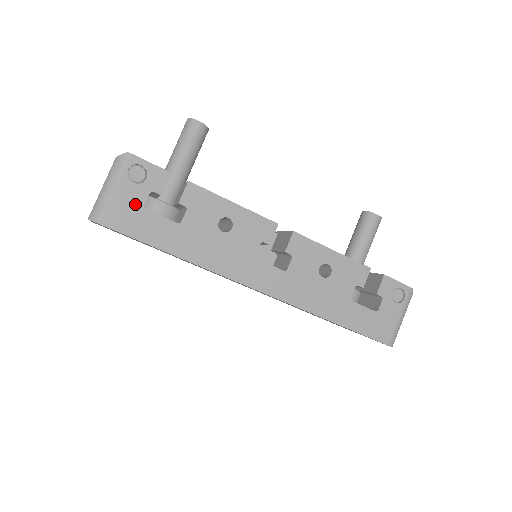
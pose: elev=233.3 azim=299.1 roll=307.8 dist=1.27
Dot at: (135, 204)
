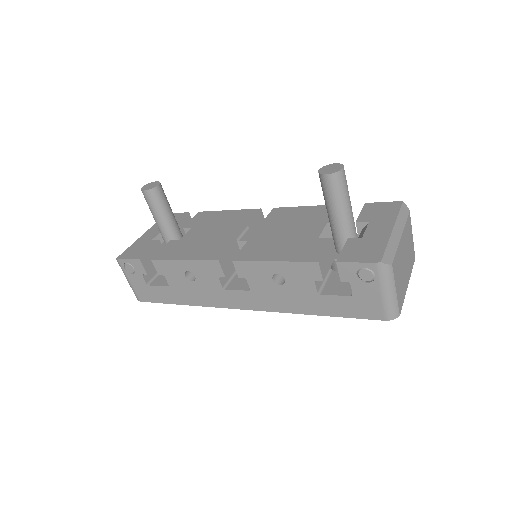
Dot at: (143, 285)
